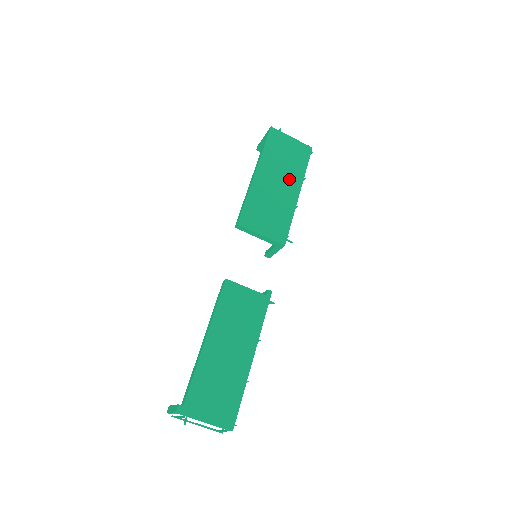
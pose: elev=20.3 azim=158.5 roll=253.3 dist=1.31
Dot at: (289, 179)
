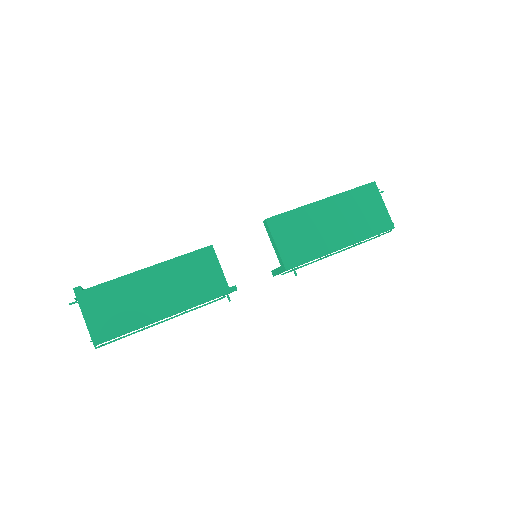
Dot at: (346, 230)
